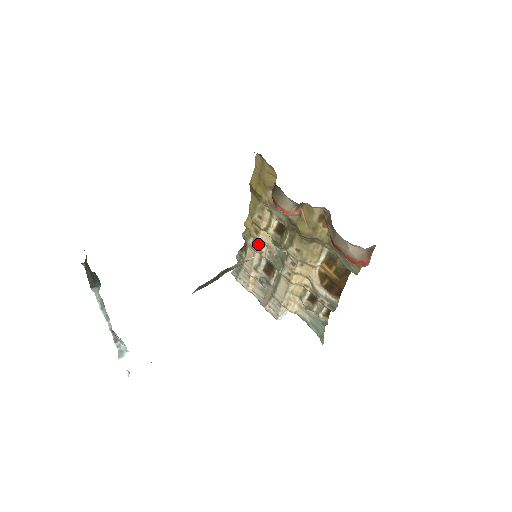
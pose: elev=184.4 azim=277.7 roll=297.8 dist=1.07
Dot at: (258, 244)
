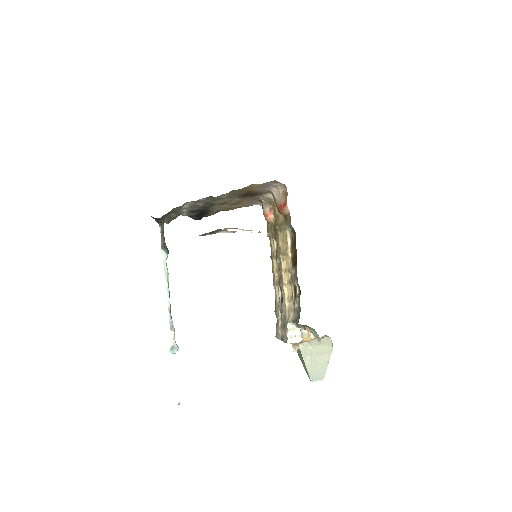
Dot at: (275, 276)
